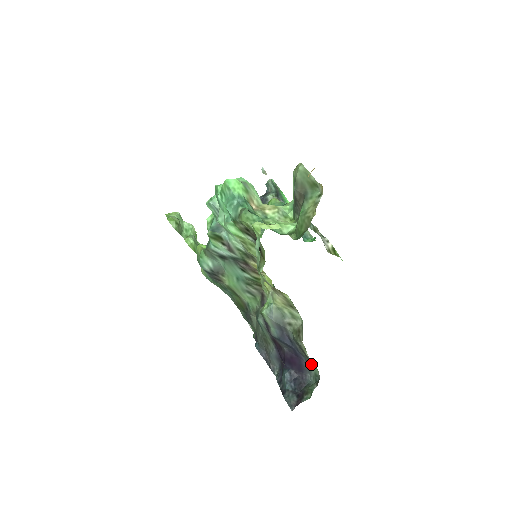
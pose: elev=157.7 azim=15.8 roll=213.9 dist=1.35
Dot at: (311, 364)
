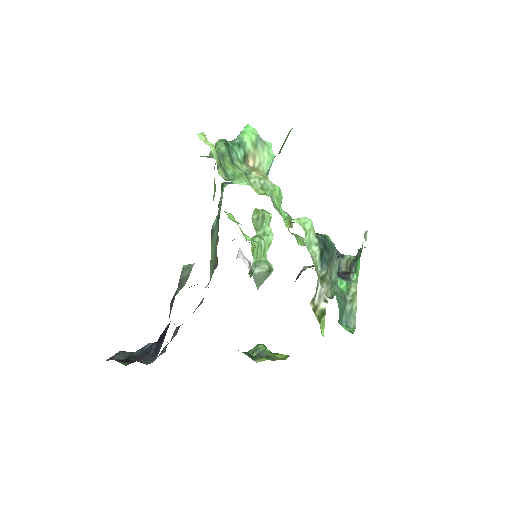
Dot at: occluded
